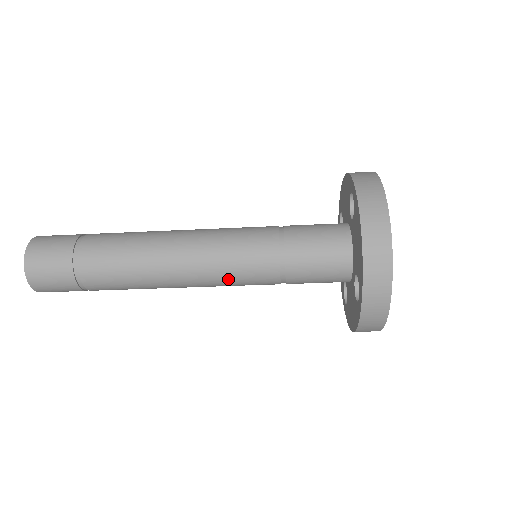
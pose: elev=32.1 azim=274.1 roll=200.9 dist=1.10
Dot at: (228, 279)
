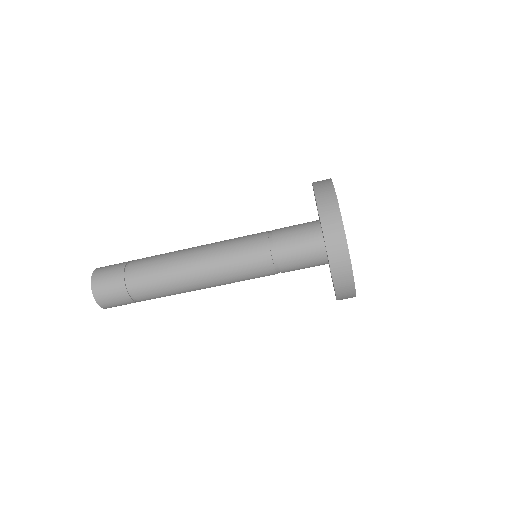
Dot at: (238, 279)
